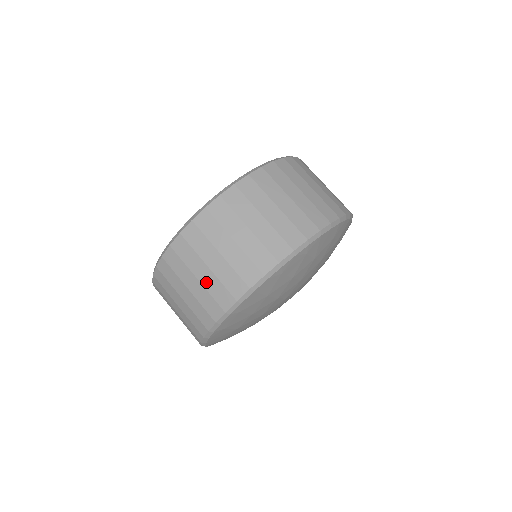
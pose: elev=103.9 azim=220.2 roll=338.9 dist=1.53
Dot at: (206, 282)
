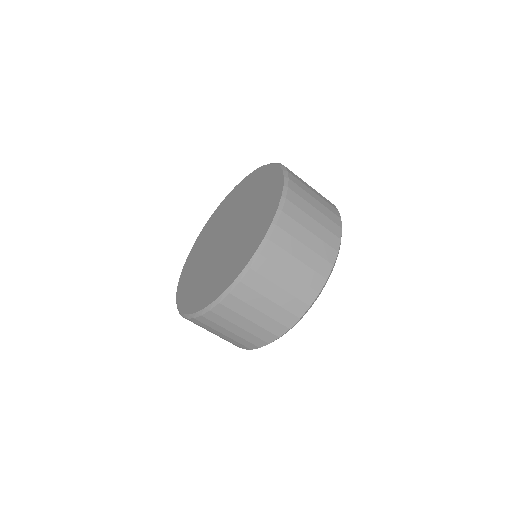
Dot at: occluded
